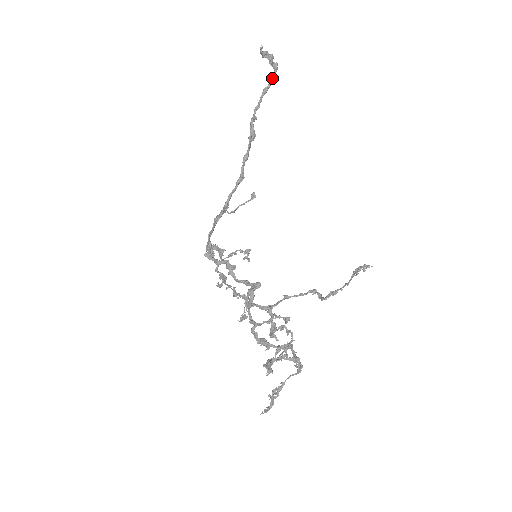
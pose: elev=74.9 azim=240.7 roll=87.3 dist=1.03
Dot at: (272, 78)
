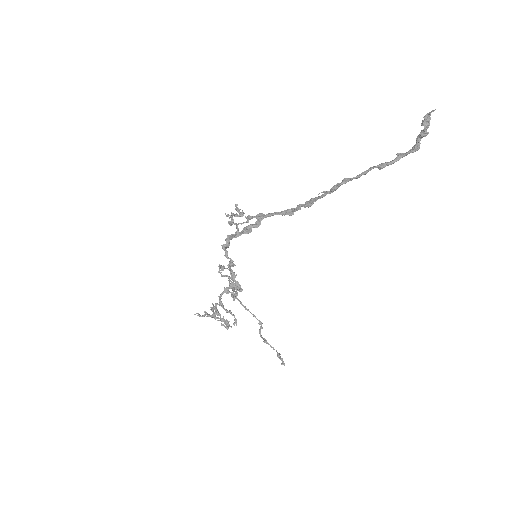
Dot at: (400, 155)
